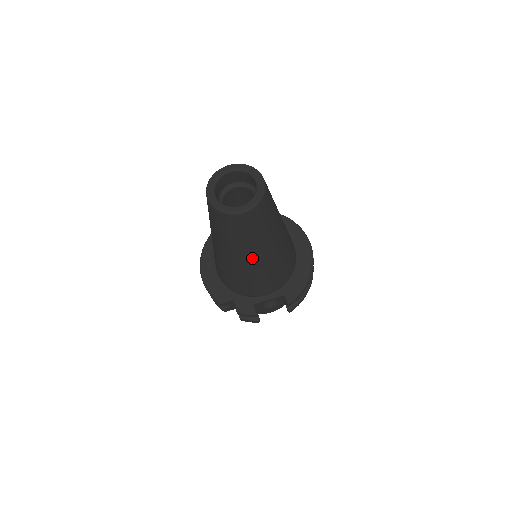
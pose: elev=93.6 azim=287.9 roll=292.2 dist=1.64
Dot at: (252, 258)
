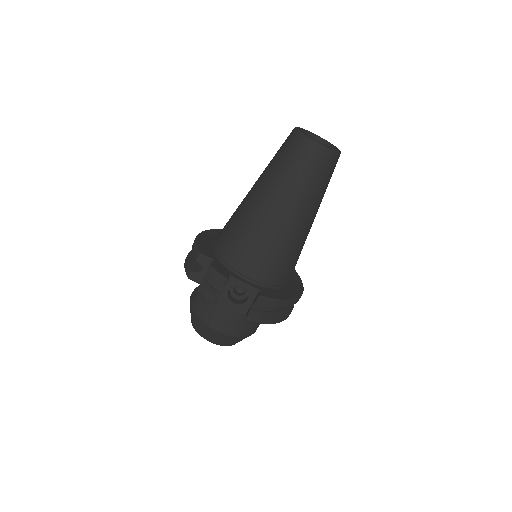
Dot at: (279, 208)
